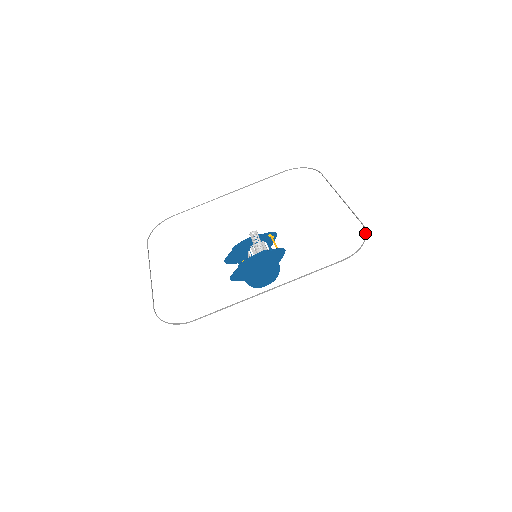
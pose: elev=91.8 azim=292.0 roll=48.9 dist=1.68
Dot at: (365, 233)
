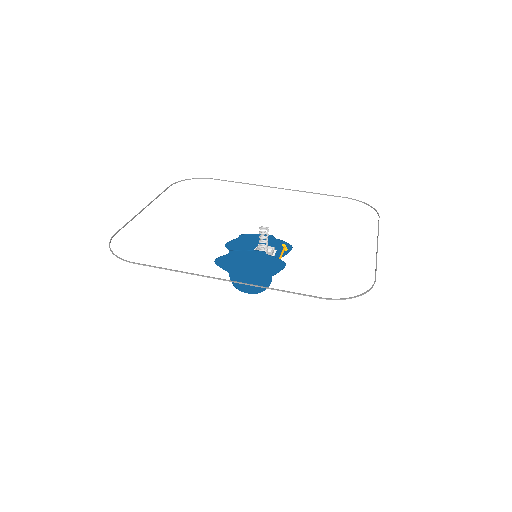
Dot at: occluded
